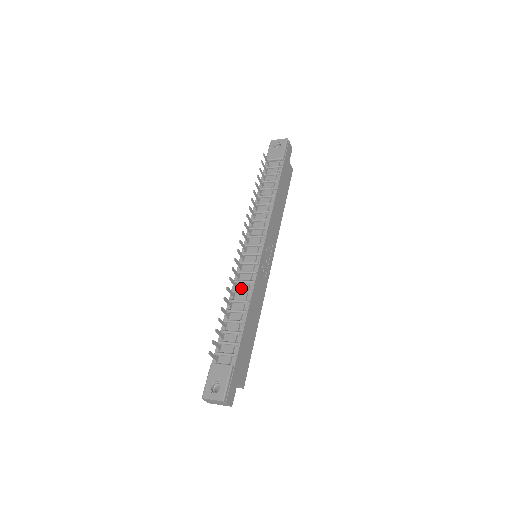
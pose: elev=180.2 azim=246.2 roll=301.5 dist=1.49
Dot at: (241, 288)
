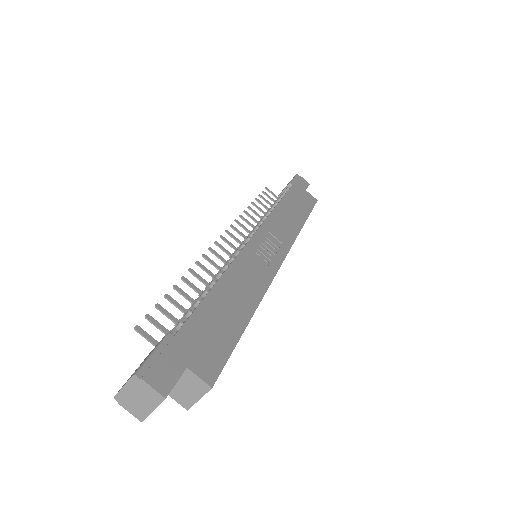
Dot at: occluded
